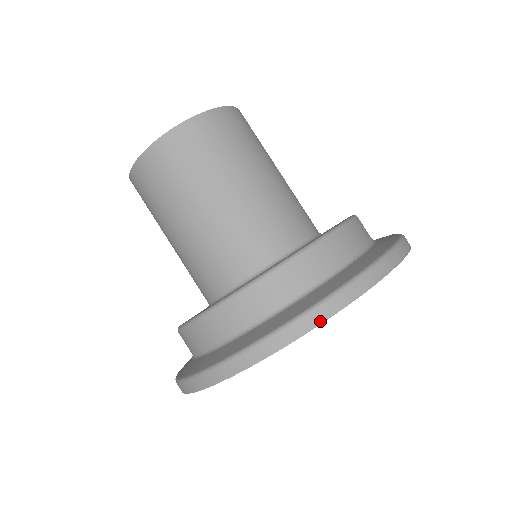
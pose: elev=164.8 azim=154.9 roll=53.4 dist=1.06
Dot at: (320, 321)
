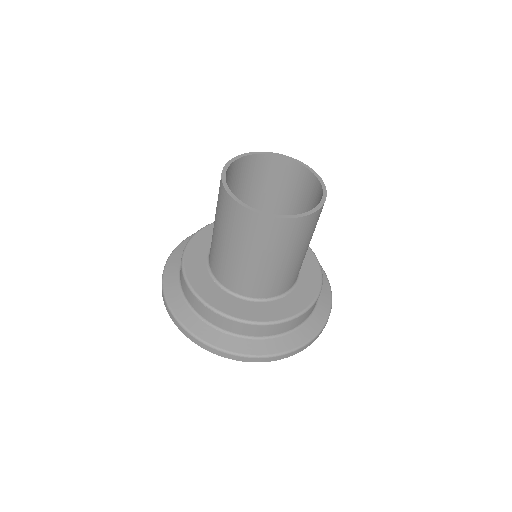
Dot at: occluded
